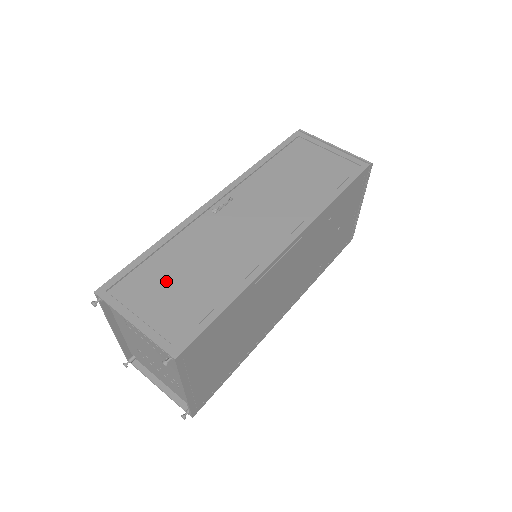
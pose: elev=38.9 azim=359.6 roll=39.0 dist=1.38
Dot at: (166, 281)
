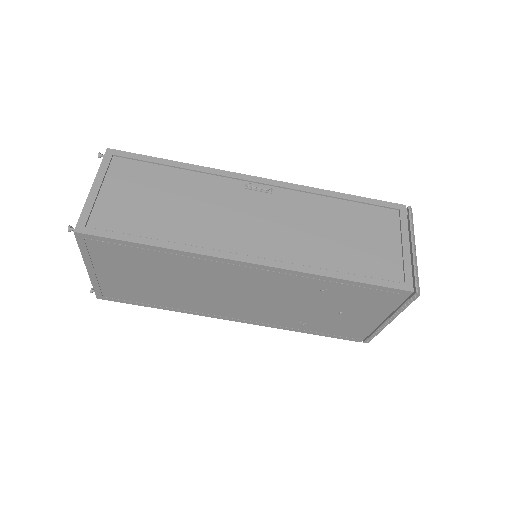
Dot at: (147, 189)
